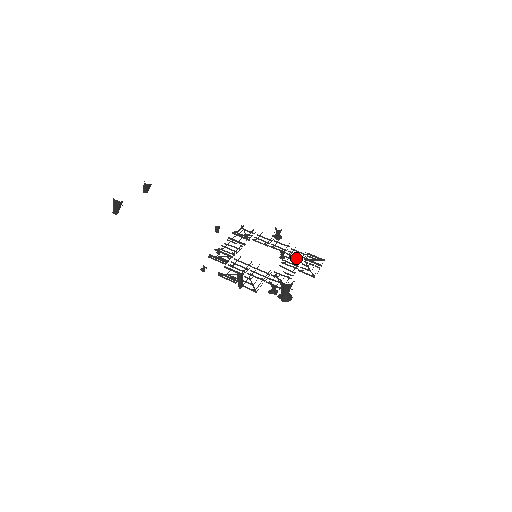
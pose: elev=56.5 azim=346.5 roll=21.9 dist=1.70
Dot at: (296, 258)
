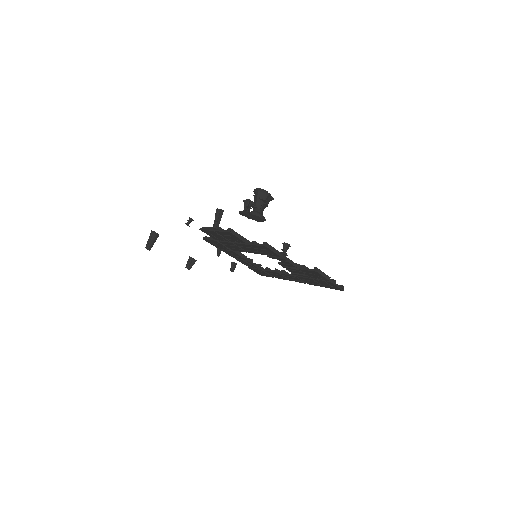
Dot at: (306, 277)
